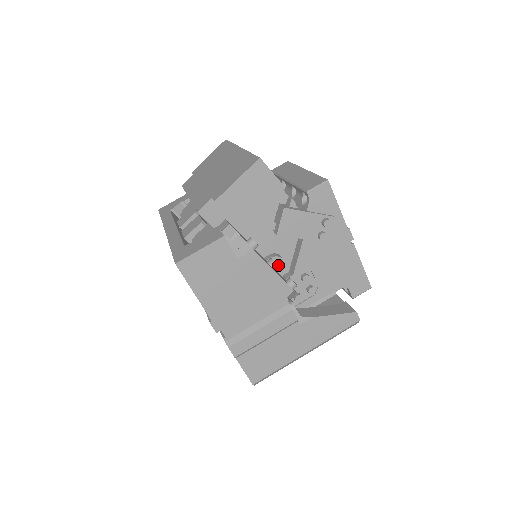
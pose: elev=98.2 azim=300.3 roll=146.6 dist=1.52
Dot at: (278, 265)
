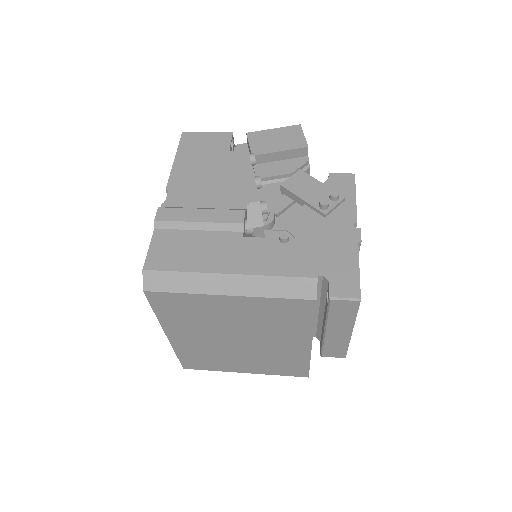
Dot at: occluded
